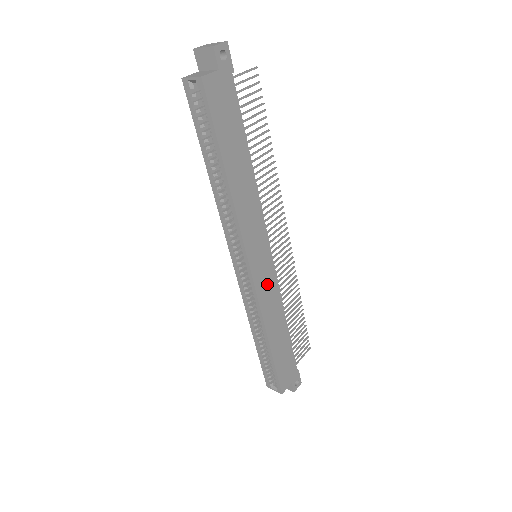
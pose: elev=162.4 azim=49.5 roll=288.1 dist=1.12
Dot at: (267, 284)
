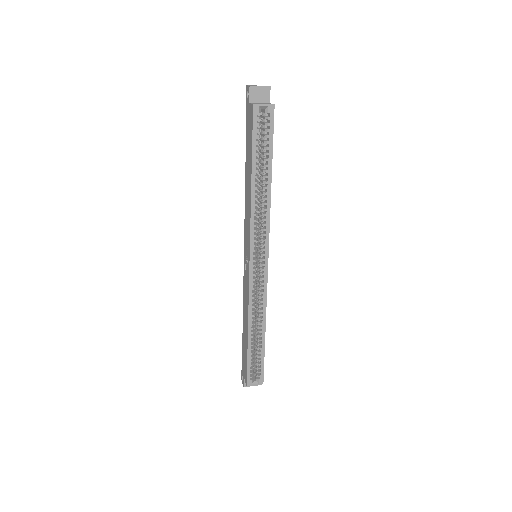
Dot at: occluded
